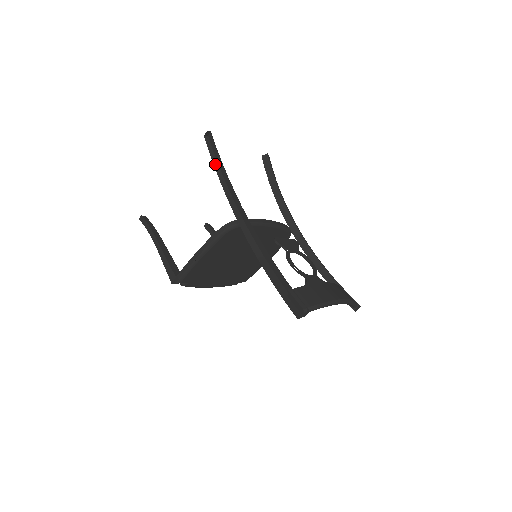
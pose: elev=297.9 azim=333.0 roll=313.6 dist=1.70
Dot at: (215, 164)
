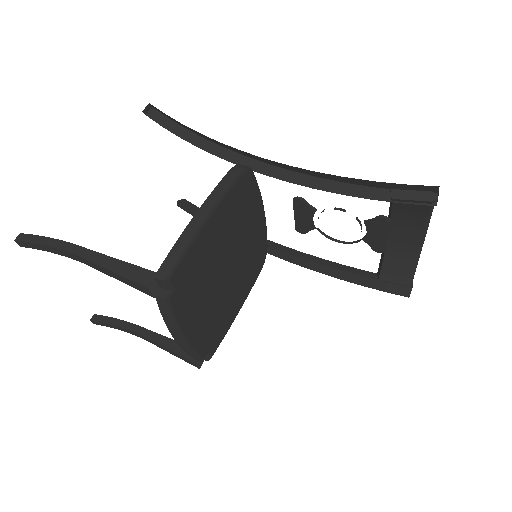
Dot at: (173, 132)
